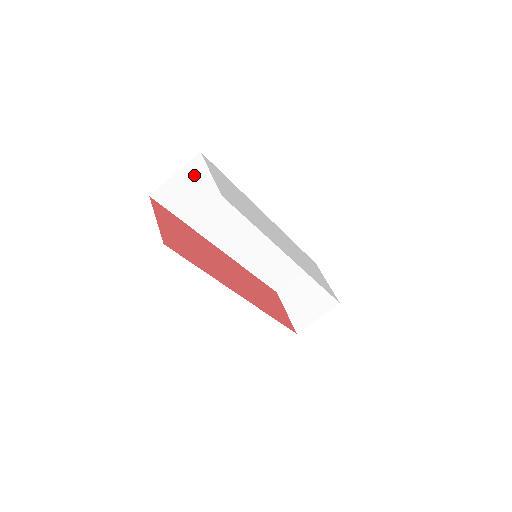
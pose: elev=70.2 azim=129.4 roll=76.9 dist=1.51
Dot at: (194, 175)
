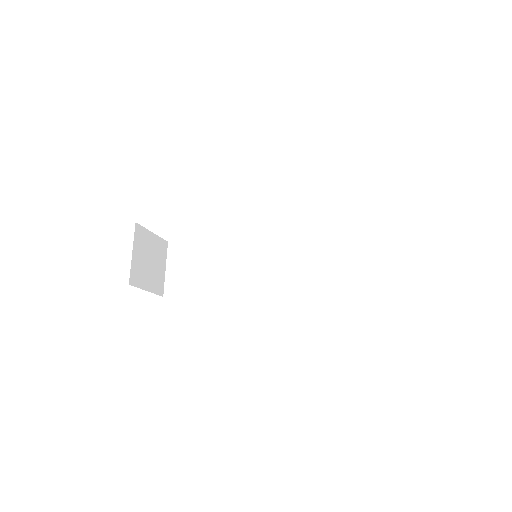
Dot at: (179, 258)
